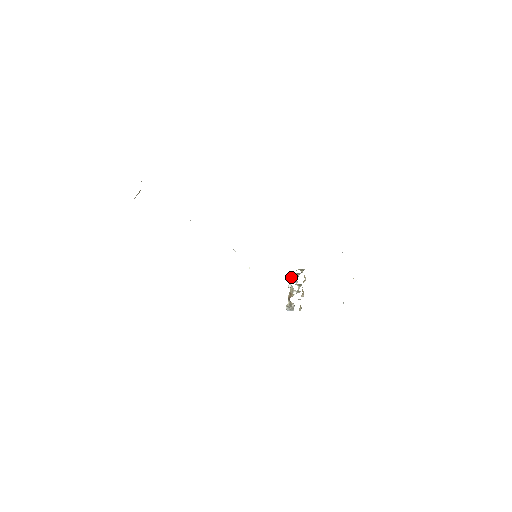
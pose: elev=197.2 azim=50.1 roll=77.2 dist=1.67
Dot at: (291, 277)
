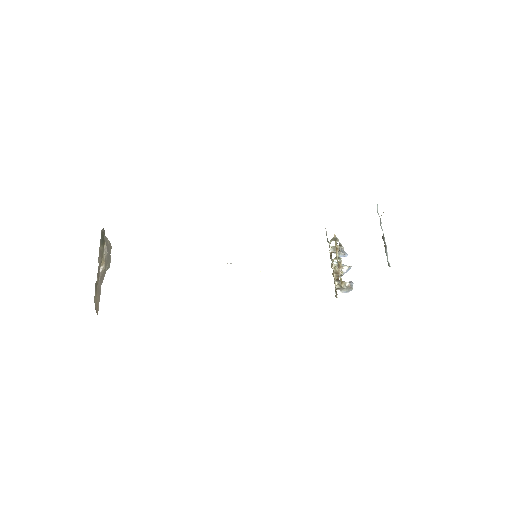
Dot at: occluded
